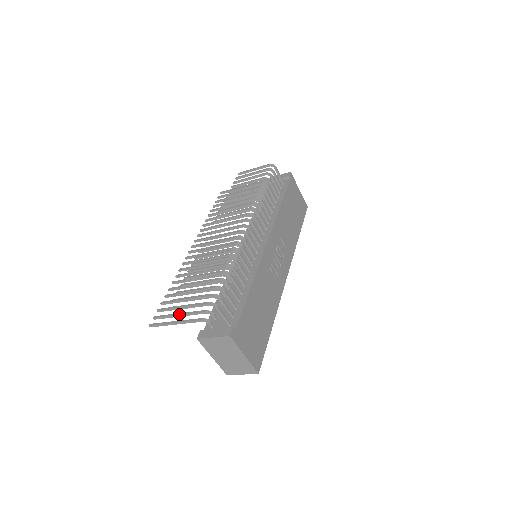
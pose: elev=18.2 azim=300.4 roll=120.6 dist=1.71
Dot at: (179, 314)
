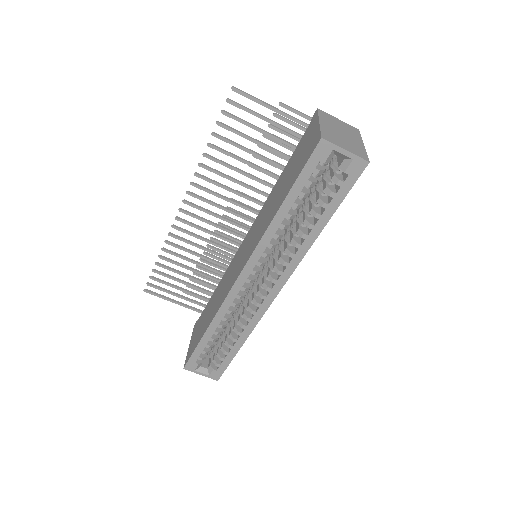
Dot at: (268, 119)
